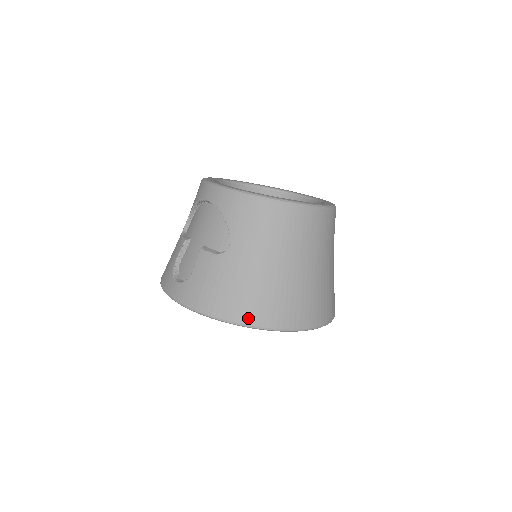
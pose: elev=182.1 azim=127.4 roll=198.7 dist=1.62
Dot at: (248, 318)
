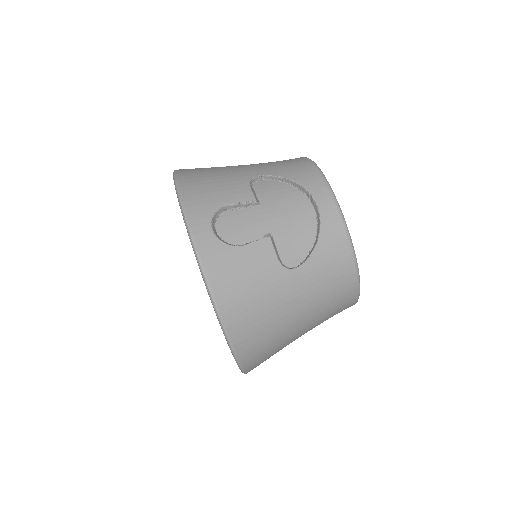
Dot at: (239, 338)
